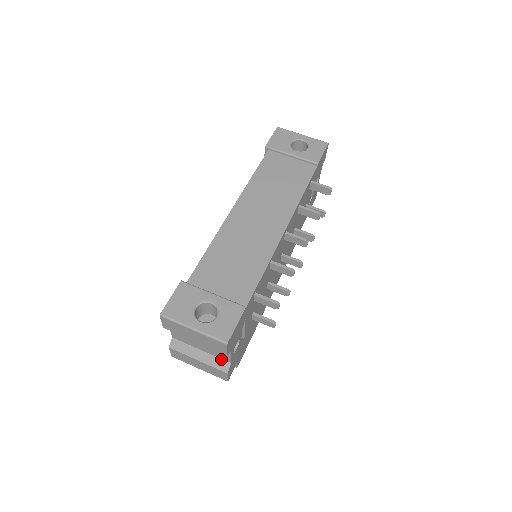
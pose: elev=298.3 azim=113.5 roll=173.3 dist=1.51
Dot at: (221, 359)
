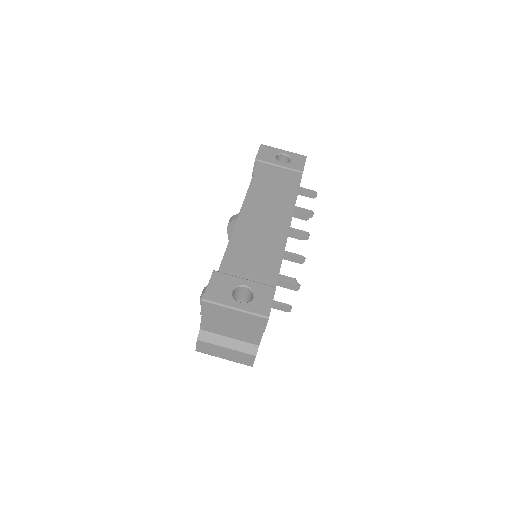
Dot at: (249, 343)
